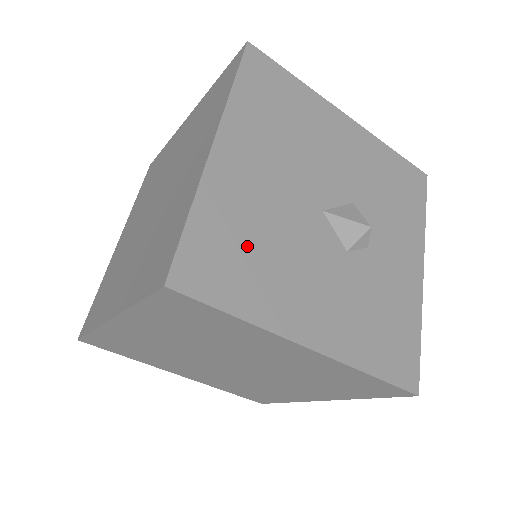
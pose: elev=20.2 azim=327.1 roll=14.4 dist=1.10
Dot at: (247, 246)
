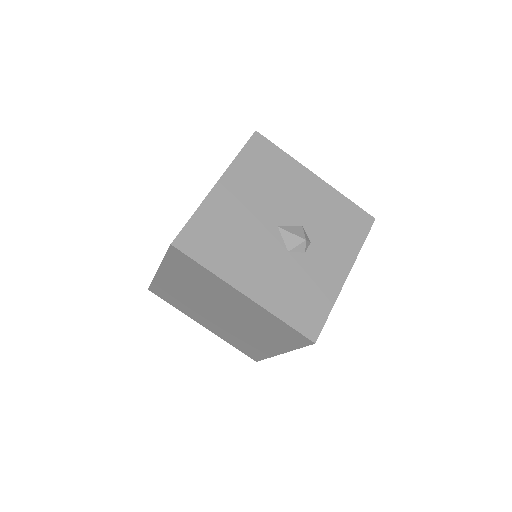
Dot at: (221, 236)
